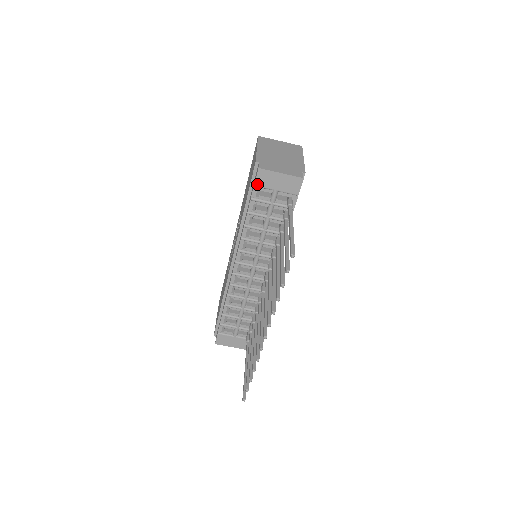
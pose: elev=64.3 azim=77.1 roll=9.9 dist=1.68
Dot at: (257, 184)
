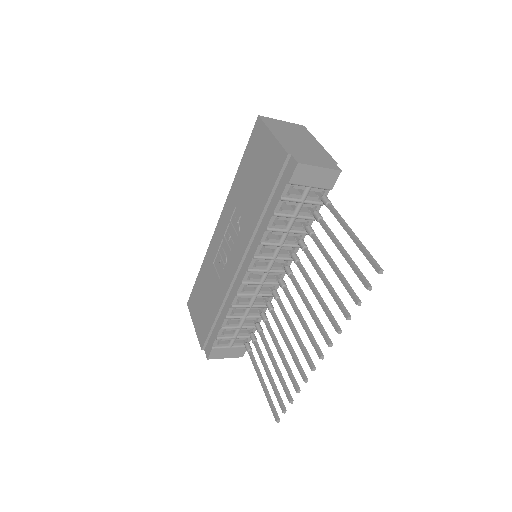
Dot at: (292, 181)
